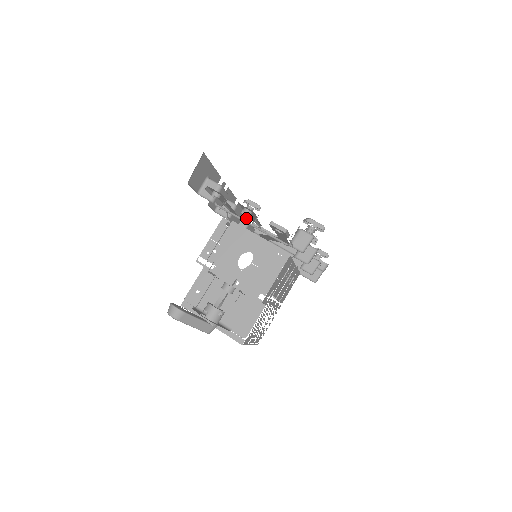
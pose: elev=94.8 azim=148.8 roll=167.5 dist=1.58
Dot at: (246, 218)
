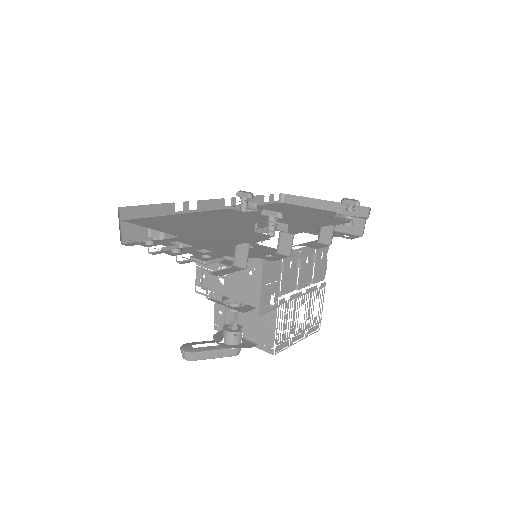
Dot at: occluded
